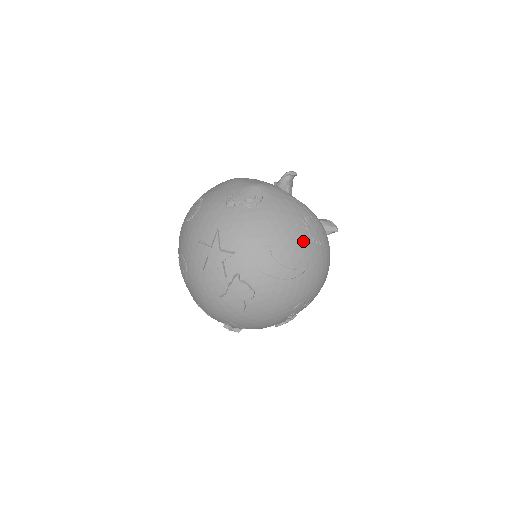
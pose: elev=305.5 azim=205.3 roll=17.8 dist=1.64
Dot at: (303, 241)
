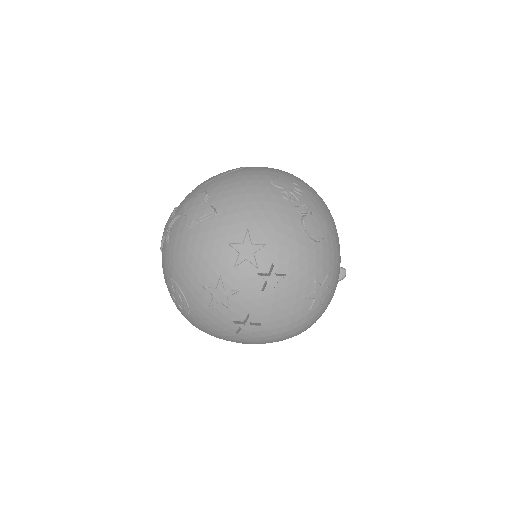
Dot at: occluded
